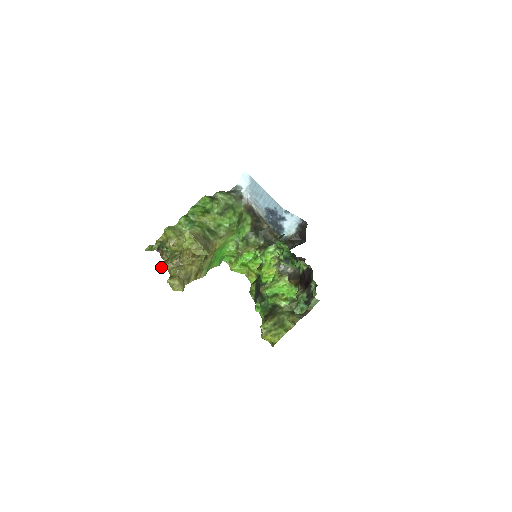
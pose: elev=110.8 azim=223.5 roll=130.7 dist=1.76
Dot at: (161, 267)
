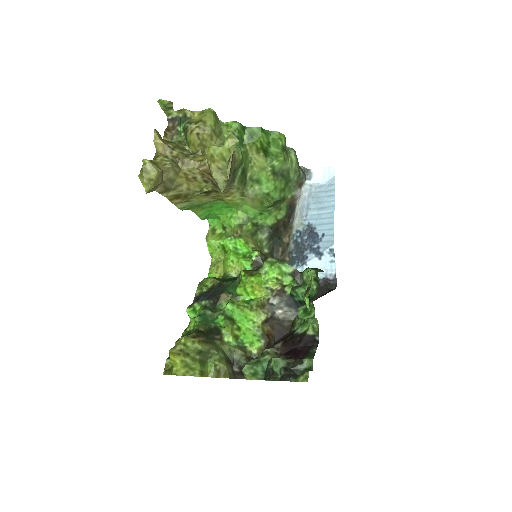
Dot at: (155, 138)
